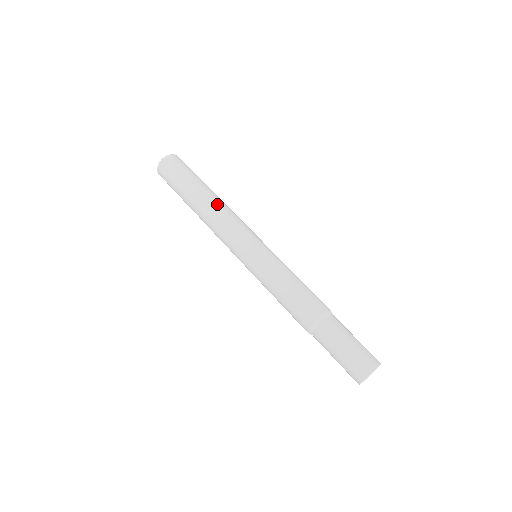
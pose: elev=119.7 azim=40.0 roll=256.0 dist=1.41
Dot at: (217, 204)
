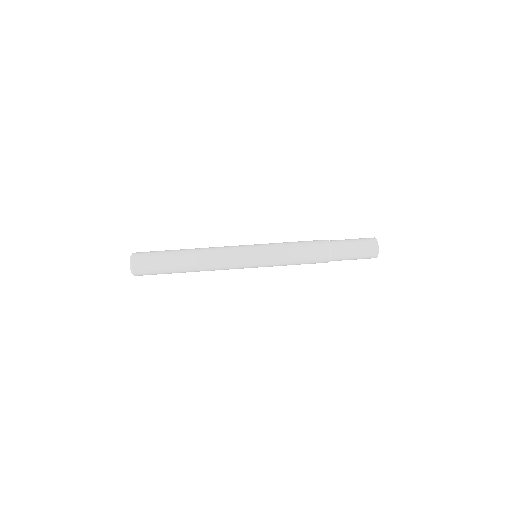
Dot at: (202, 253)
